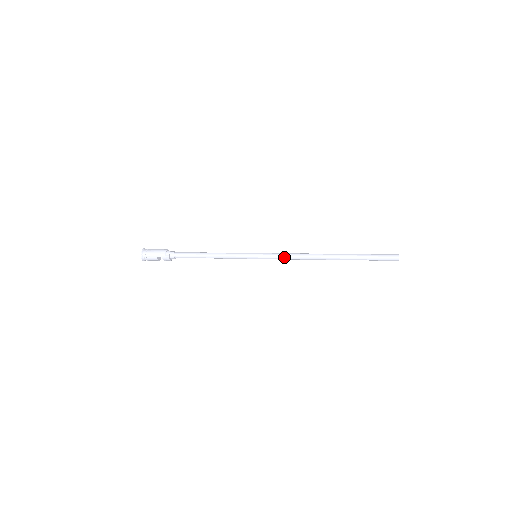
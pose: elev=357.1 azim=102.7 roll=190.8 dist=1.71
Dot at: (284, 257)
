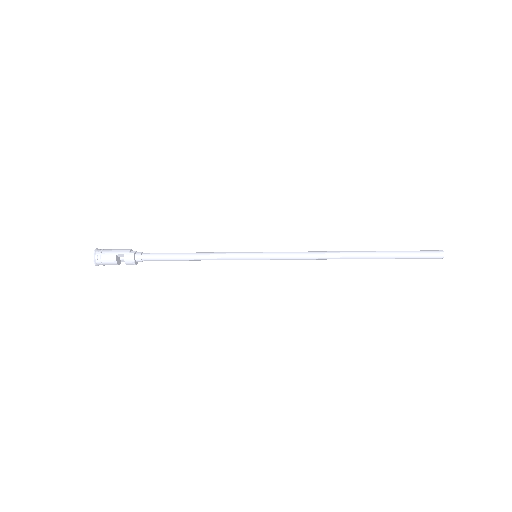
Dot at: (295, 254)
